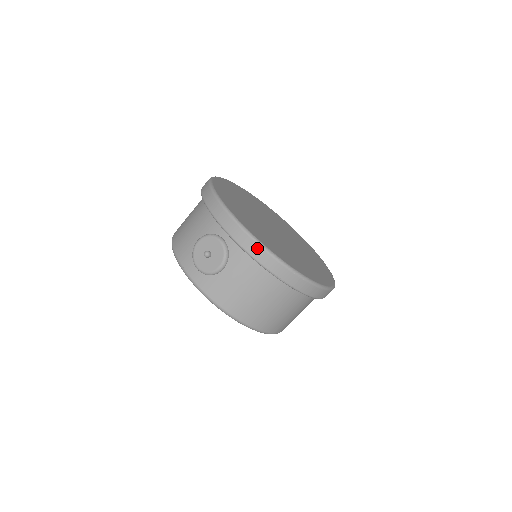
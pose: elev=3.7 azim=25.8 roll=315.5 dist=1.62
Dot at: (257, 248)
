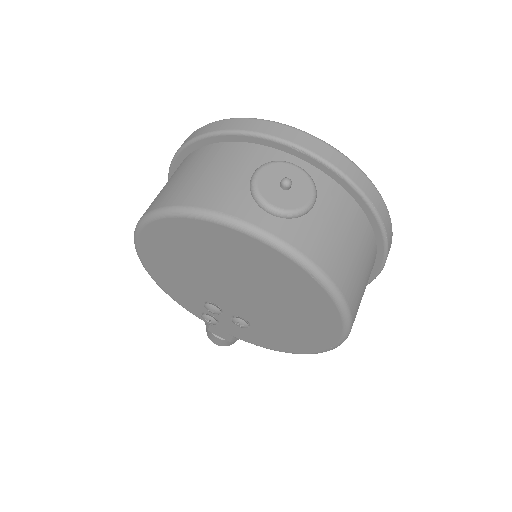
Dot at: (353, 168)
